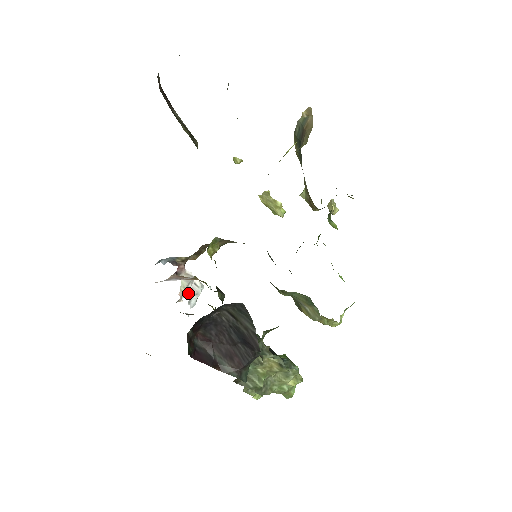
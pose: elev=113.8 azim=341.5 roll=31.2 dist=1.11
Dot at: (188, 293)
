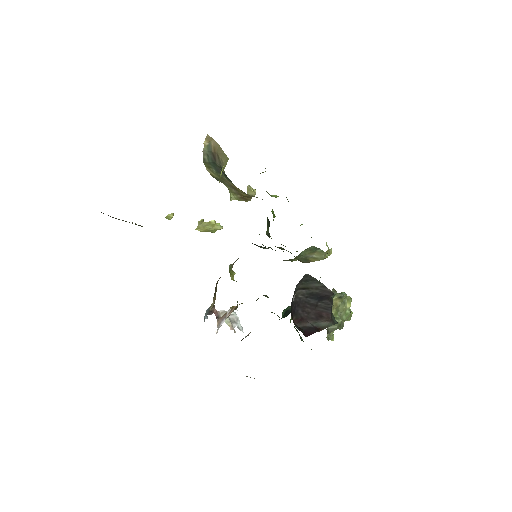
Dot at: (233, 324)
